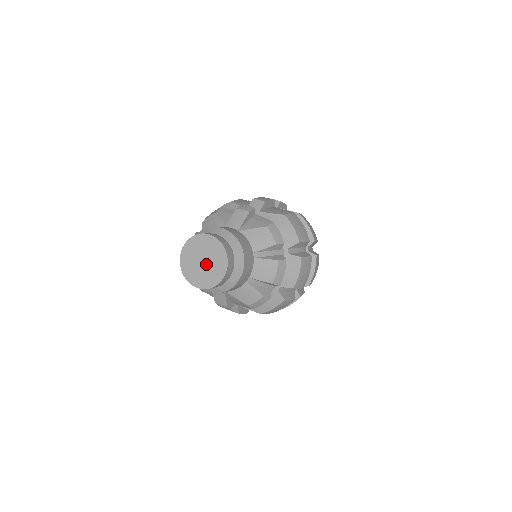
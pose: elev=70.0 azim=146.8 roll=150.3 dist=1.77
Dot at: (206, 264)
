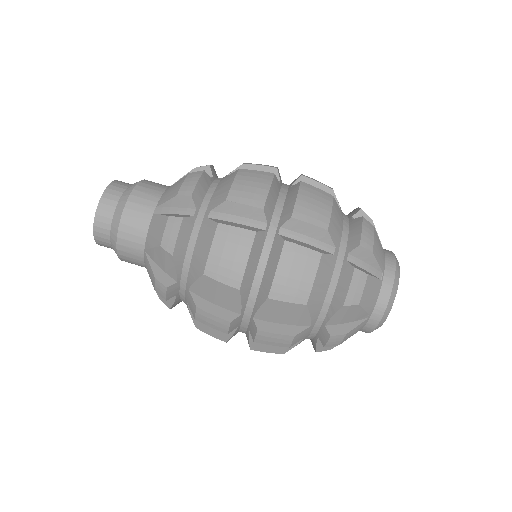
Dot at: occluded
